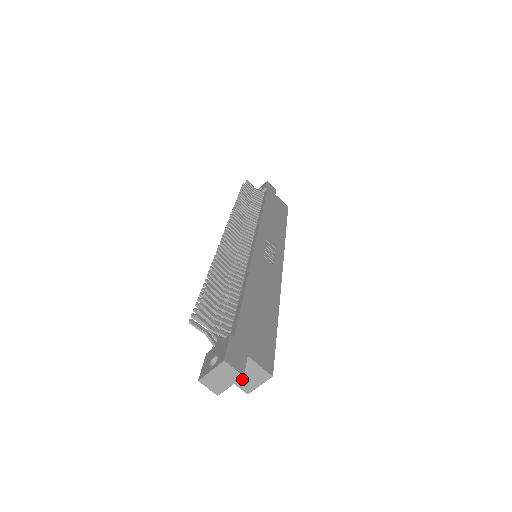
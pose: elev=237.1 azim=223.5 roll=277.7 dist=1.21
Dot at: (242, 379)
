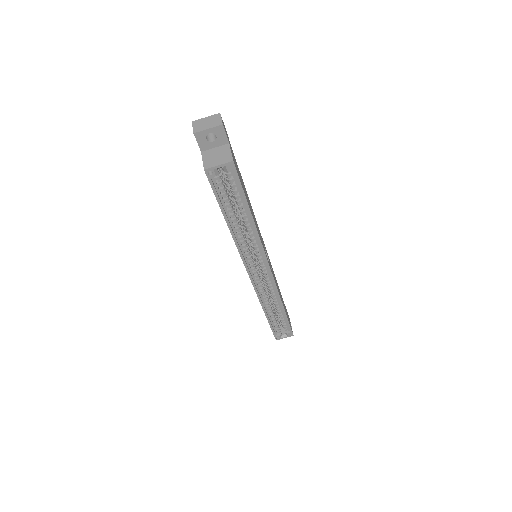
Dot at: (211, 158)
